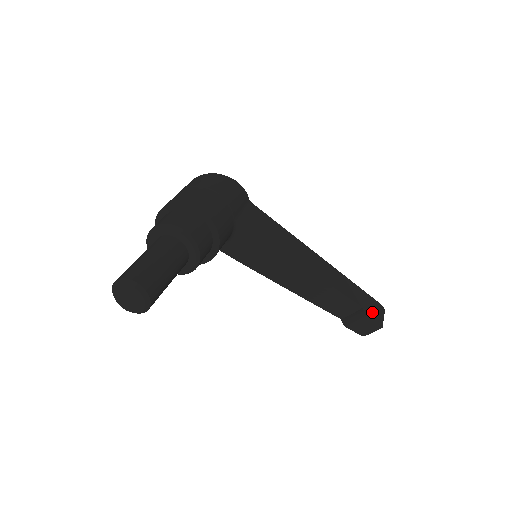
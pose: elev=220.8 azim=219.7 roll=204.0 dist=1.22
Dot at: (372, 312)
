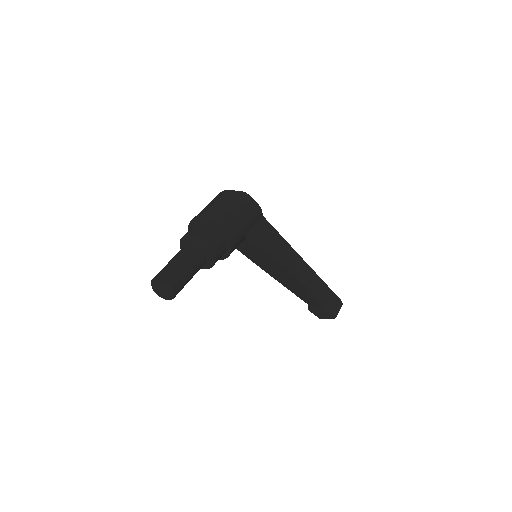
Dot at: (331, 307)
